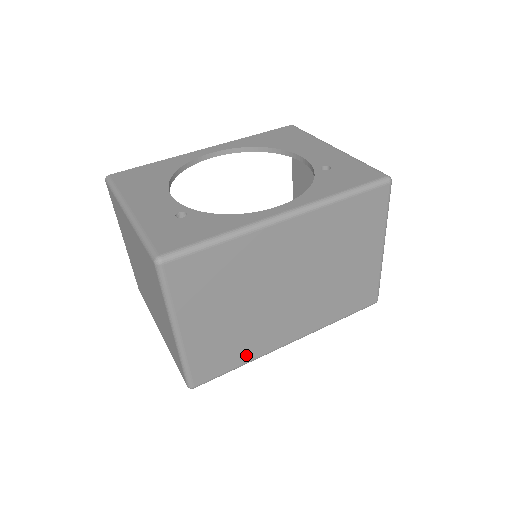
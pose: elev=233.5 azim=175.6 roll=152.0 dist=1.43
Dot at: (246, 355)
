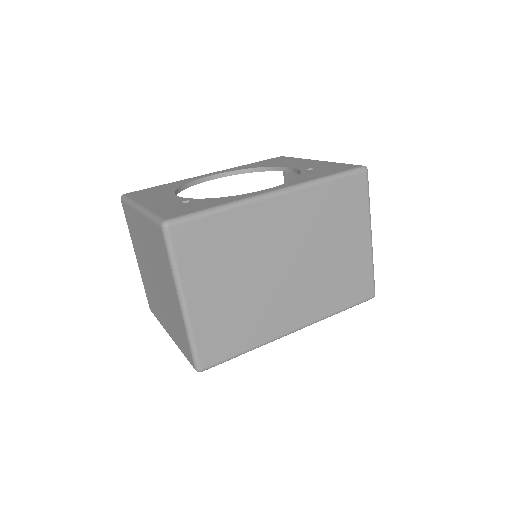
Dot at: (251, 339)
